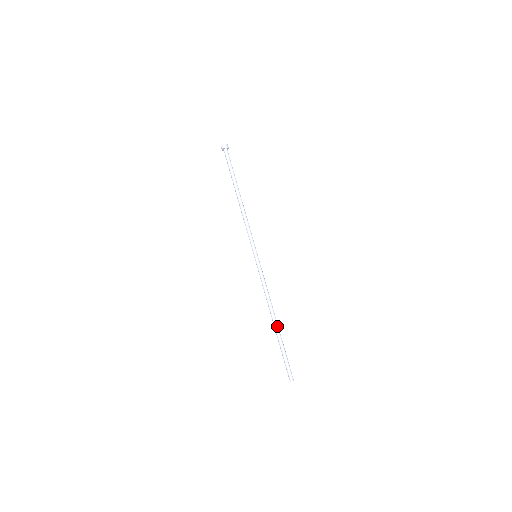
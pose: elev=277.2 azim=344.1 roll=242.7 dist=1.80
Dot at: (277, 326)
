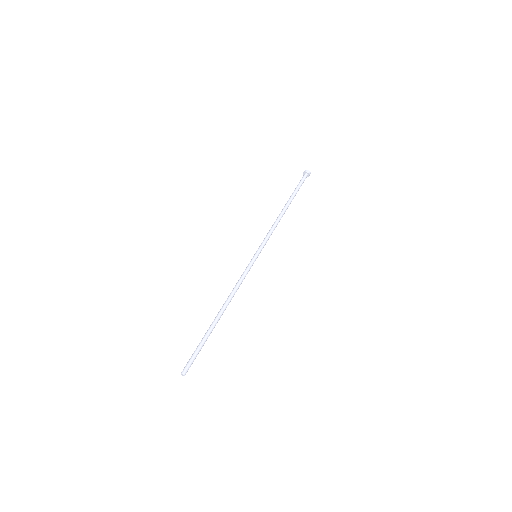
Dot at: (217, 318)
